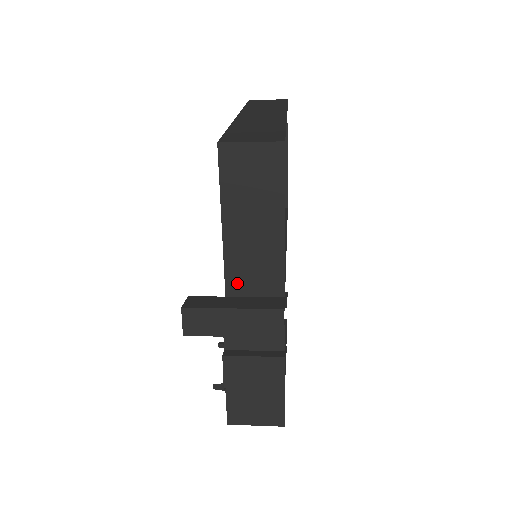
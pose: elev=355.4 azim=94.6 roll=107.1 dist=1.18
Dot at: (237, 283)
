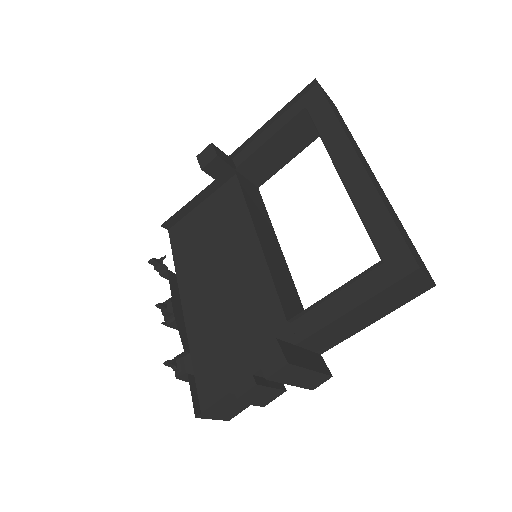
Dot at: (312, 340)
